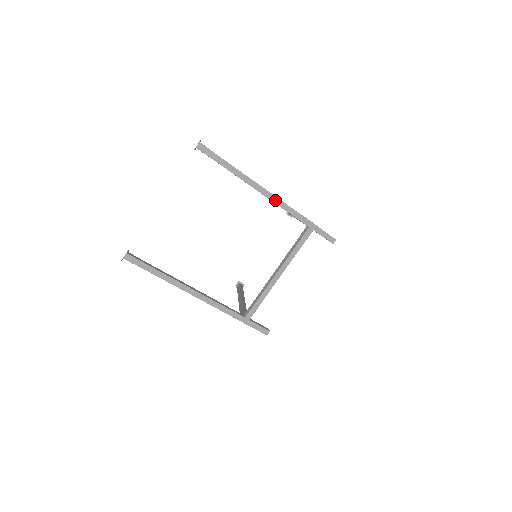
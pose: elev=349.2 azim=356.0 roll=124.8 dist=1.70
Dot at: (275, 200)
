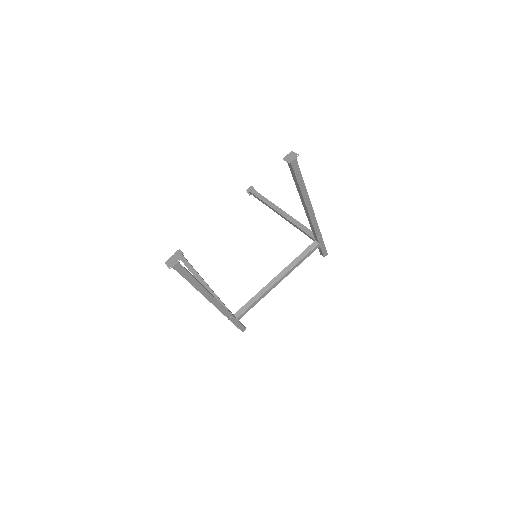
Dot at: (313, 218)
